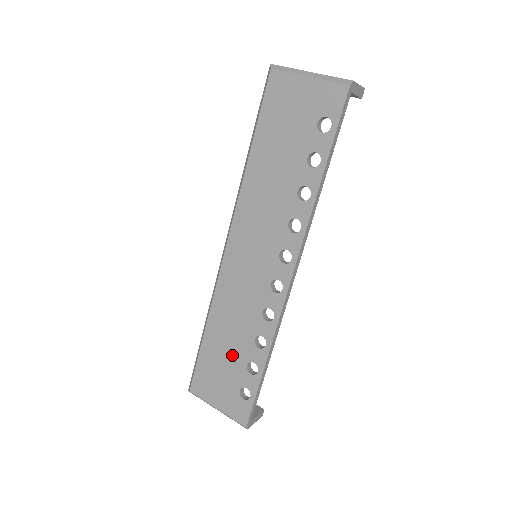
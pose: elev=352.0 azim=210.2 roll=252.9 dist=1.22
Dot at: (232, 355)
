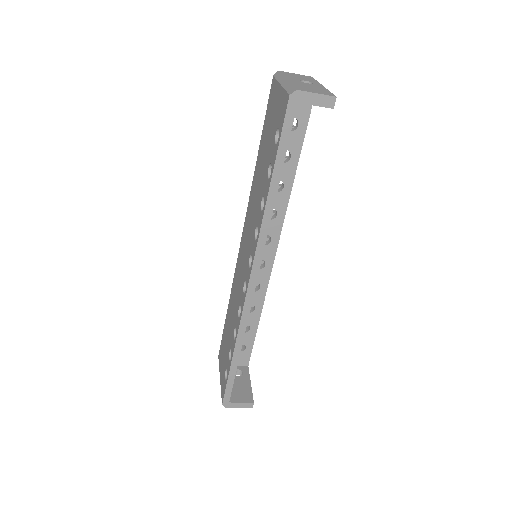
Dot at: (228, 338)
